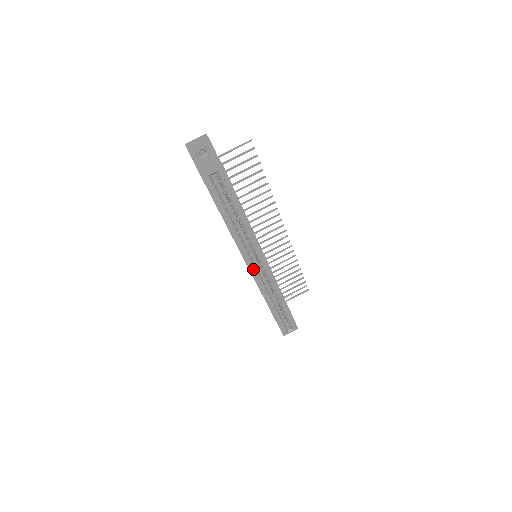
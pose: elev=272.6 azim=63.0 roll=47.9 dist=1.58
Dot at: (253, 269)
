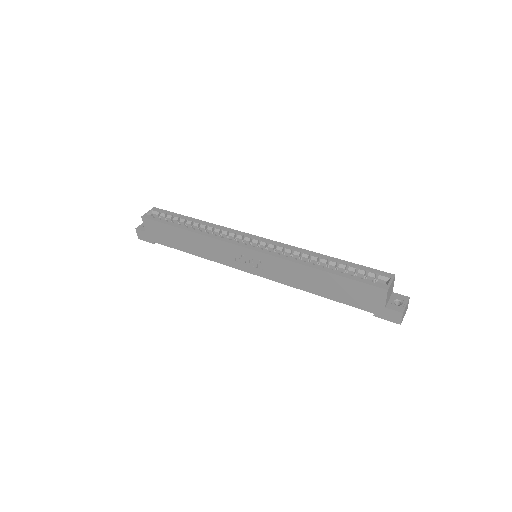
Dot at: (247, 246)
